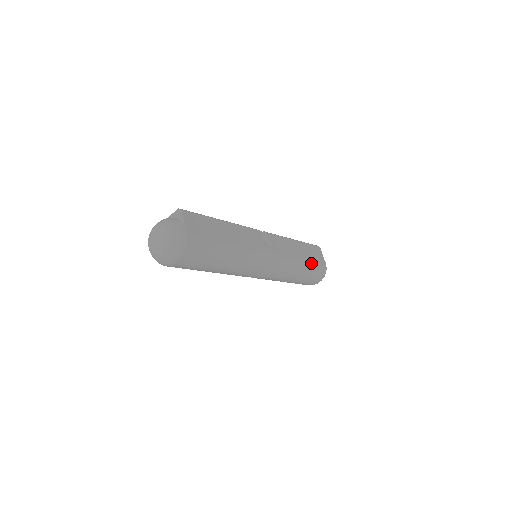
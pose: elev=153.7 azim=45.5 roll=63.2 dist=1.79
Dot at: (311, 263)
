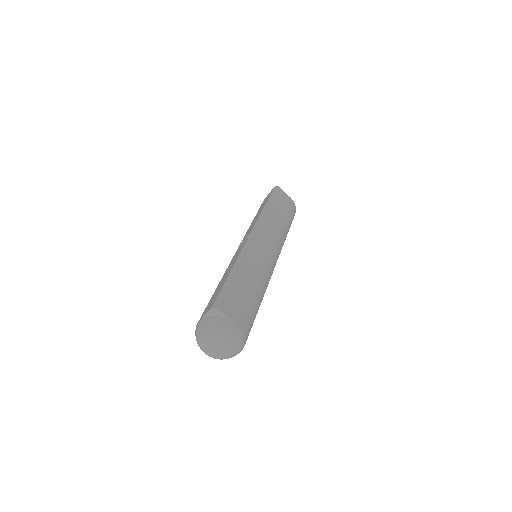
Dot at: (288, 214)
